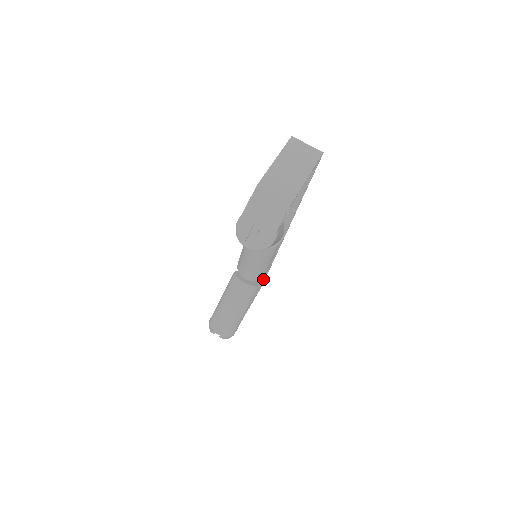
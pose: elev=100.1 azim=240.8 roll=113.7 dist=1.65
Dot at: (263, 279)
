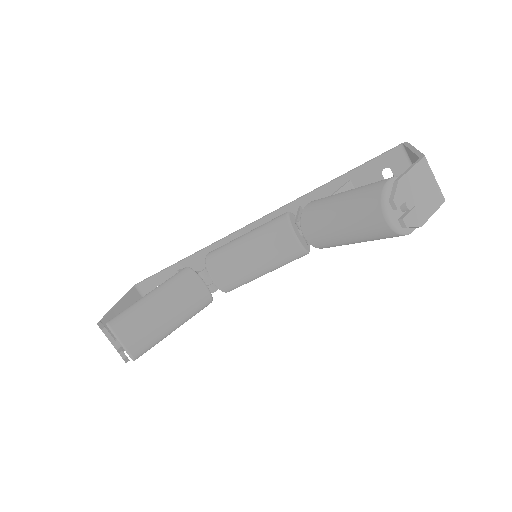
Dot at: occluded
